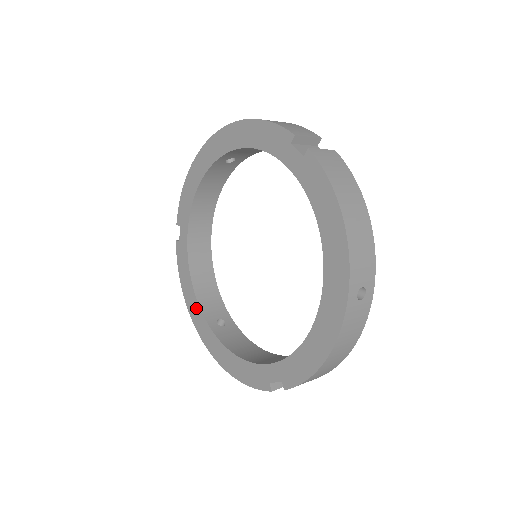
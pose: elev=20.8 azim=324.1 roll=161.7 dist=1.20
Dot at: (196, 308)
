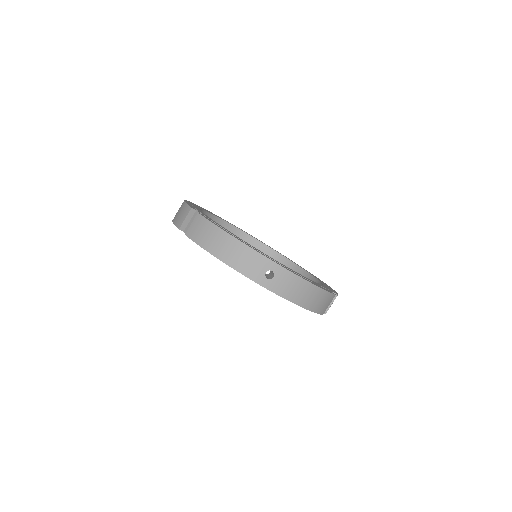
Dot at: occluded
